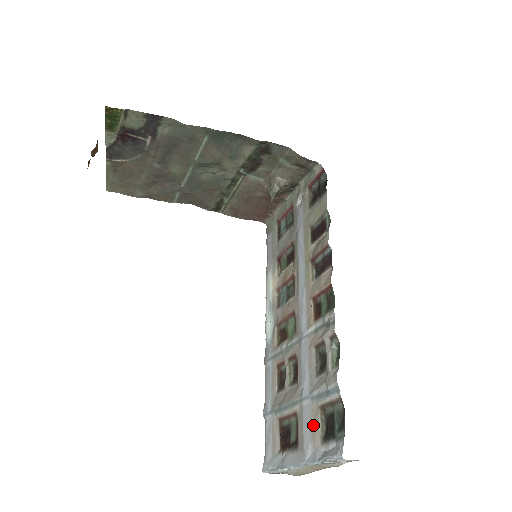
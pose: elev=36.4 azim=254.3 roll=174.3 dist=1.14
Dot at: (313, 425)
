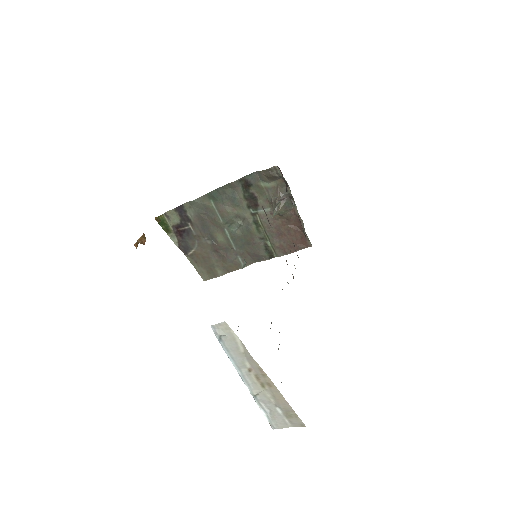
Dot at: occluded
